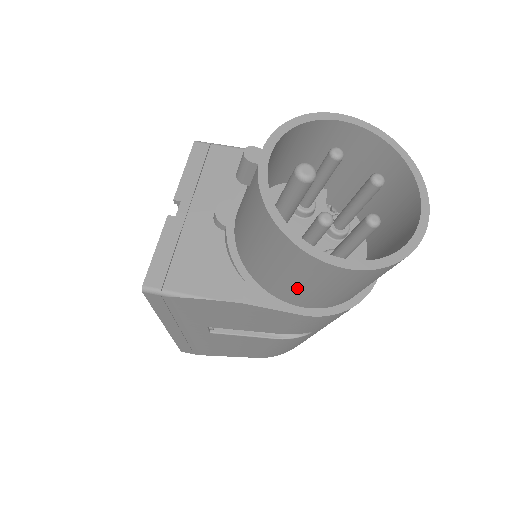
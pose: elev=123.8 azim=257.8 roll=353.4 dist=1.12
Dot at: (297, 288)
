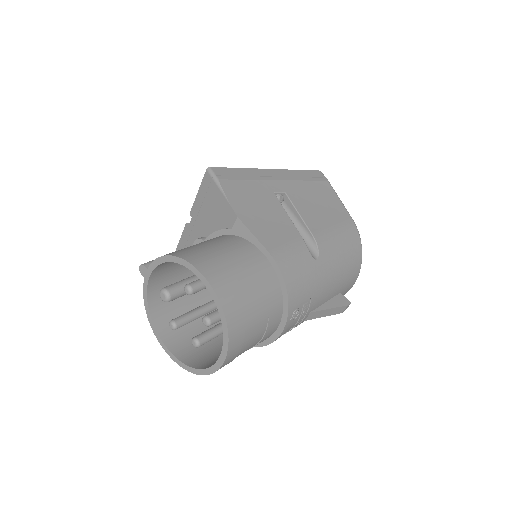
Dot at: occluded
